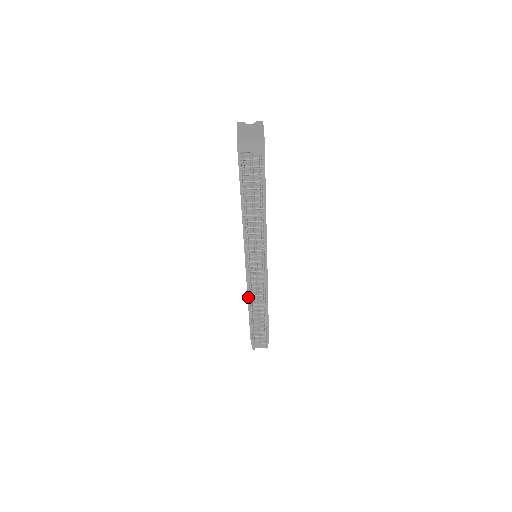
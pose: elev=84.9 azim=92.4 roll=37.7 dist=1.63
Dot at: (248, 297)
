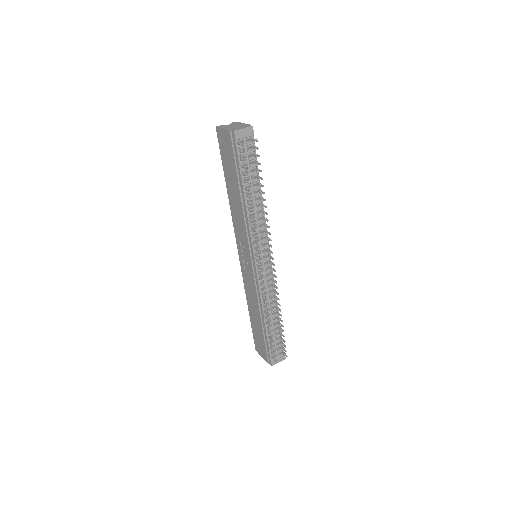
Dot at: (259, 303)
